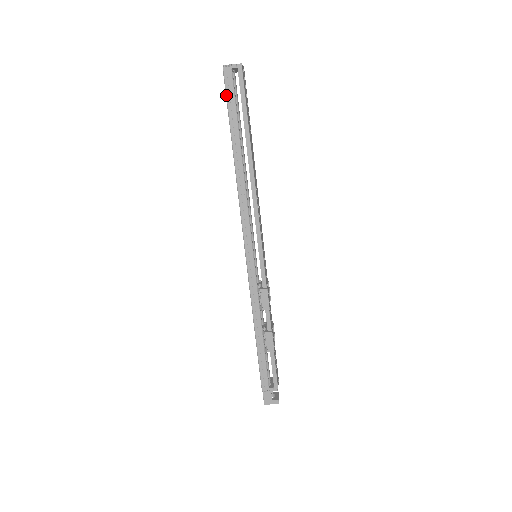
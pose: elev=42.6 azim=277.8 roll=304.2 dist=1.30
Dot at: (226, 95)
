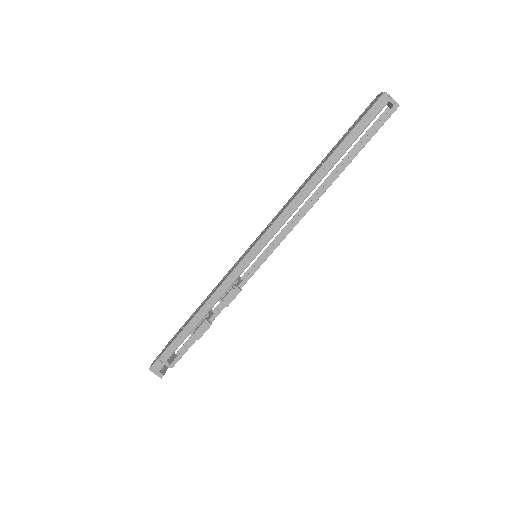
Dot at: (364, 116)
